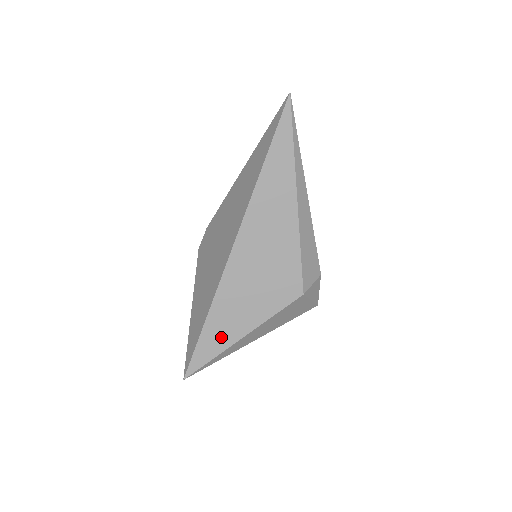
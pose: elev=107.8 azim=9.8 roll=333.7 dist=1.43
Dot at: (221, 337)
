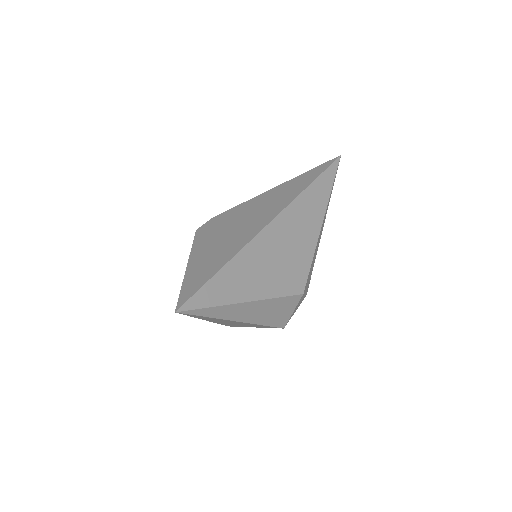
Dot at: (230, 289)
